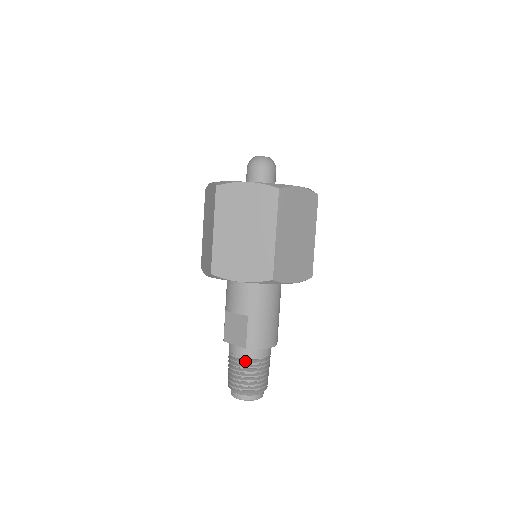
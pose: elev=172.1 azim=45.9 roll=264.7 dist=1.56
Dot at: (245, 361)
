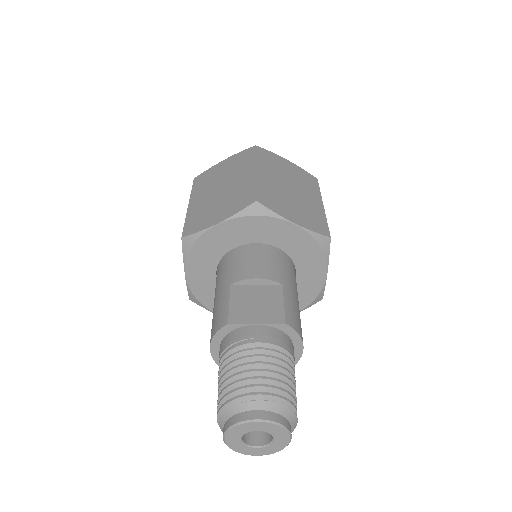
Dot at: (277, 350)
